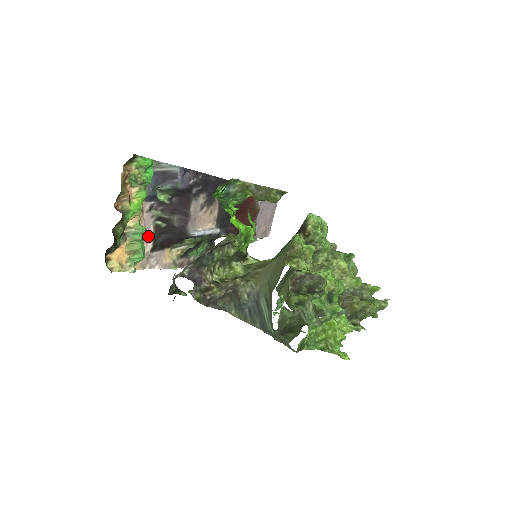
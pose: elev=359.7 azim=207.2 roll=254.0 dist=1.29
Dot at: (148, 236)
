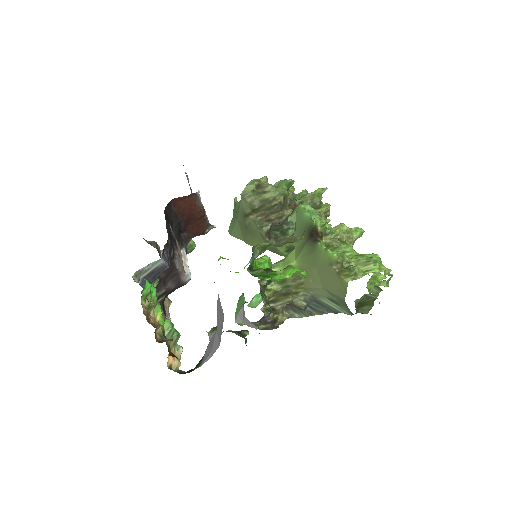
Dot at: occluded
